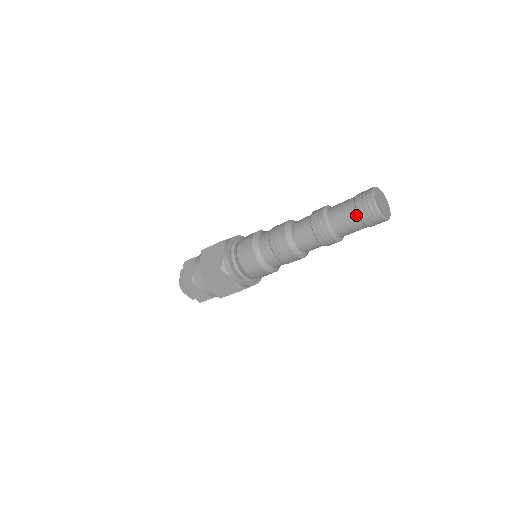
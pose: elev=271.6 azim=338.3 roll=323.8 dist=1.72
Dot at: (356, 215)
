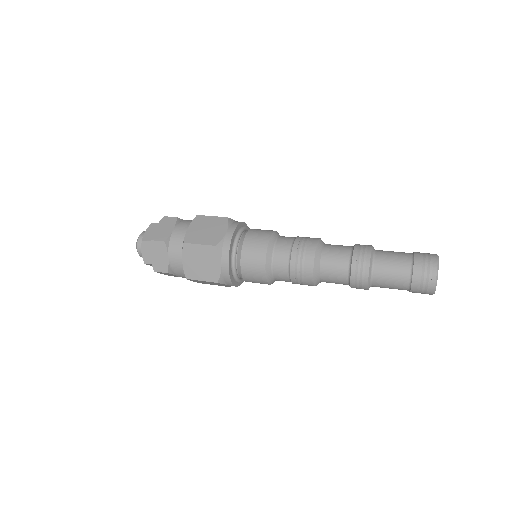
Dot at: (409, 271)
